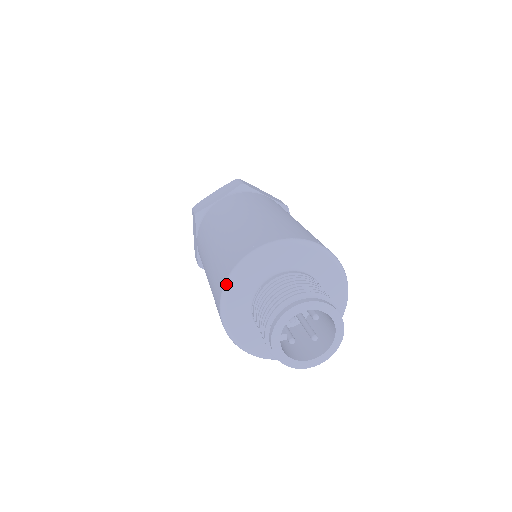
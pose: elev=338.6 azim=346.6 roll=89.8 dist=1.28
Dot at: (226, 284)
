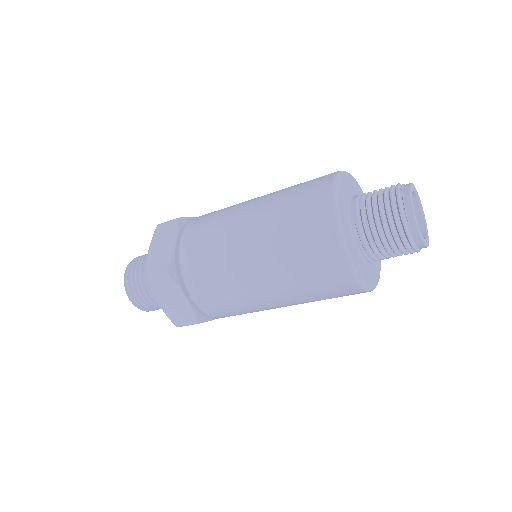
Dot at: (340, 236)
